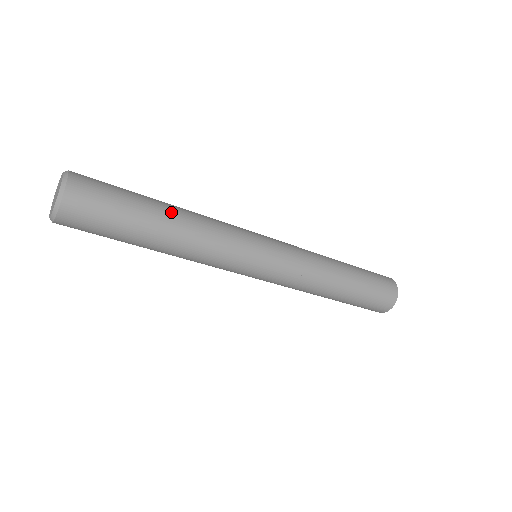
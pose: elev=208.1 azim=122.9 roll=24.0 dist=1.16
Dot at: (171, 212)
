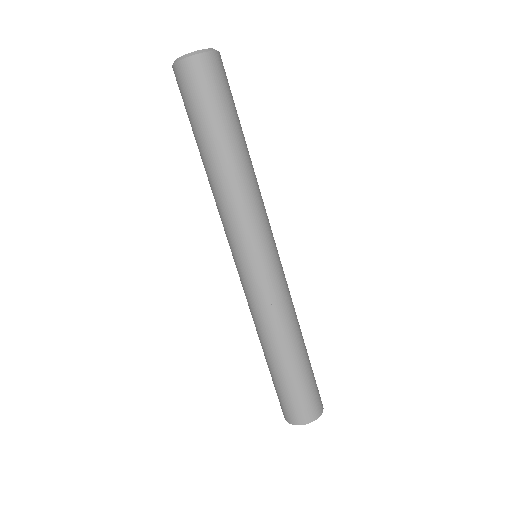
Dot at: occluded
